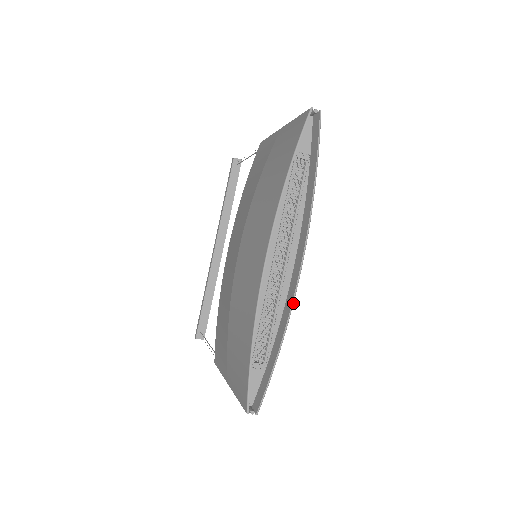
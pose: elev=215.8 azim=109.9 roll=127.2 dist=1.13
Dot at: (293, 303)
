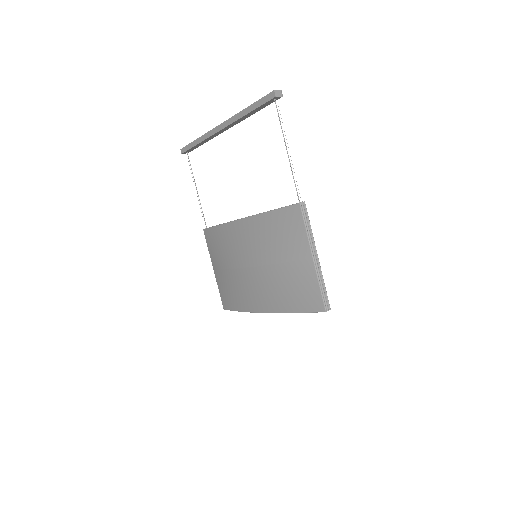
Dot at: occluded
